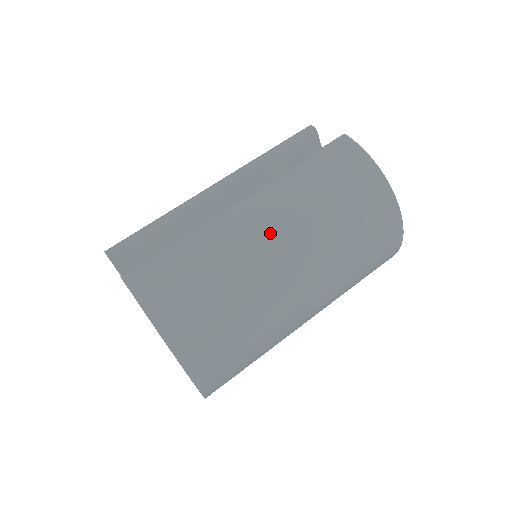
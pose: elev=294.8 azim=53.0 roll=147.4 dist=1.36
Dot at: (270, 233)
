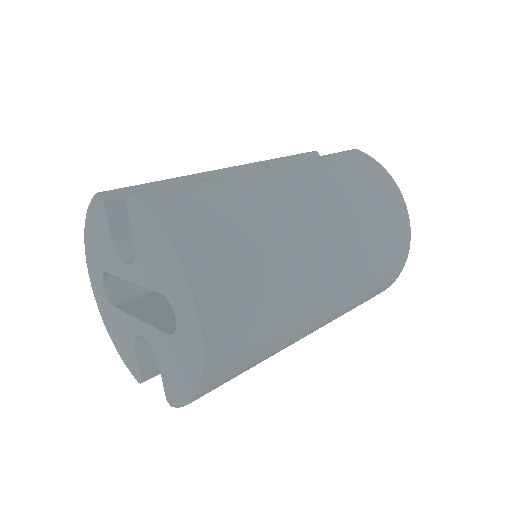
Dot at: (300, 195)
